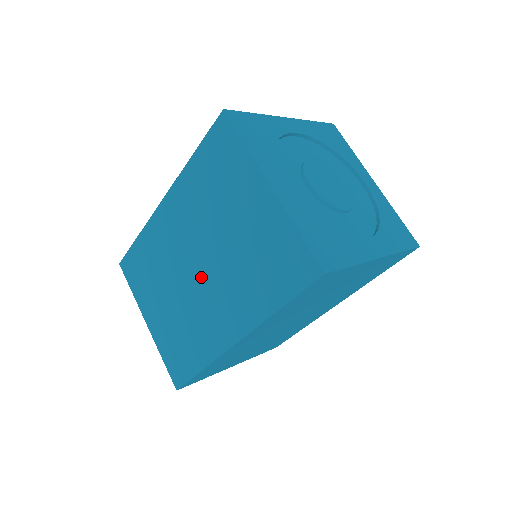
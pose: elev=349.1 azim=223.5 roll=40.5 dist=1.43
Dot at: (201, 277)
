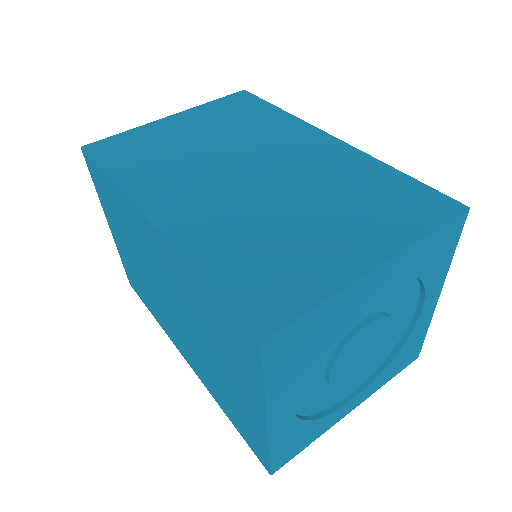
Dot at: (172, 310)
